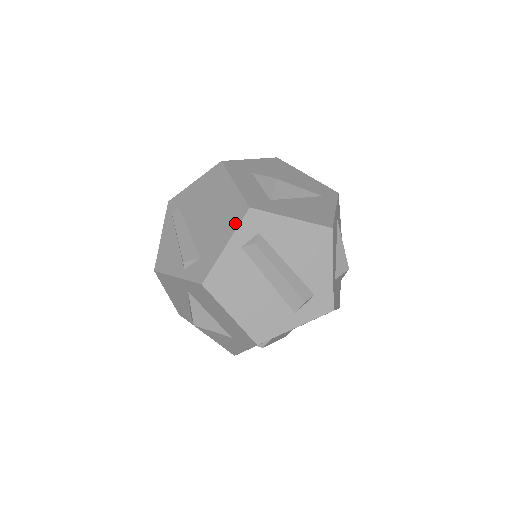
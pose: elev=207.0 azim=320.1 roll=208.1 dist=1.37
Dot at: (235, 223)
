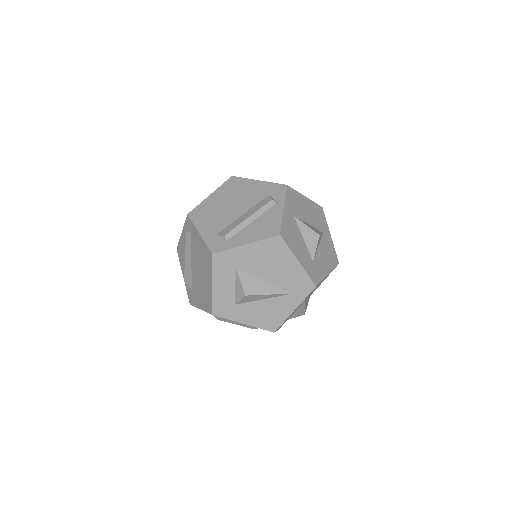
Dot at: (206, 308)
